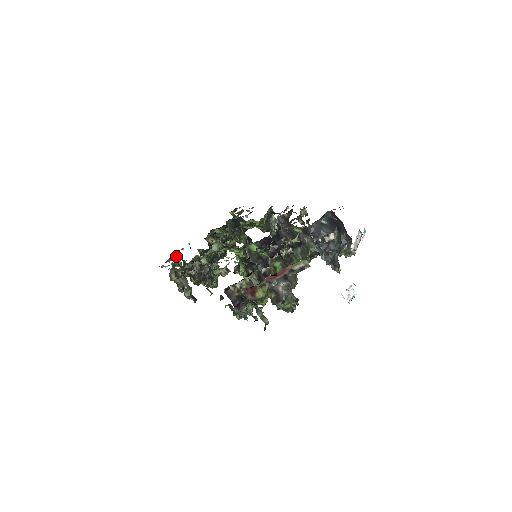
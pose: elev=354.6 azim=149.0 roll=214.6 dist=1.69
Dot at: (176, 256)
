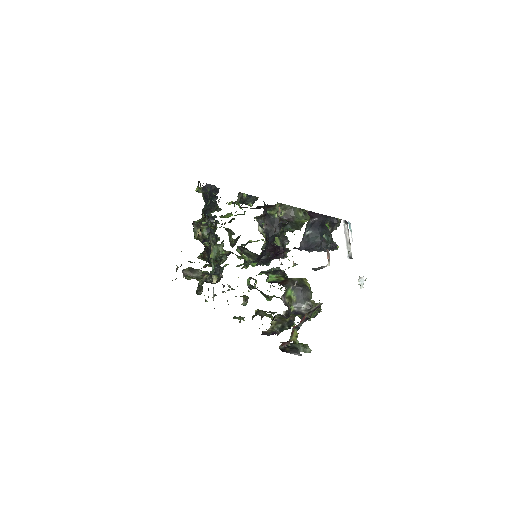
Dot at: (181, 265)
